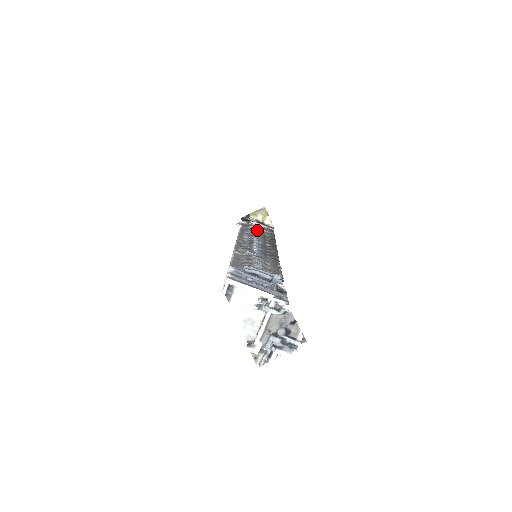
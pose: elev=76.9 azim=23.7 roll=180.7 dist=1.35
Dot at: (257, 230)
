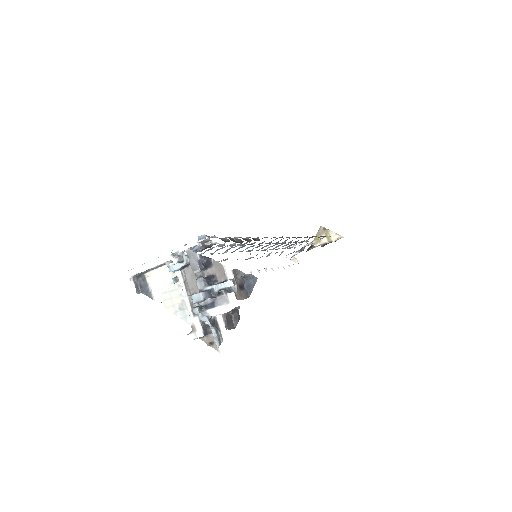
Dot at: (295, 245)
